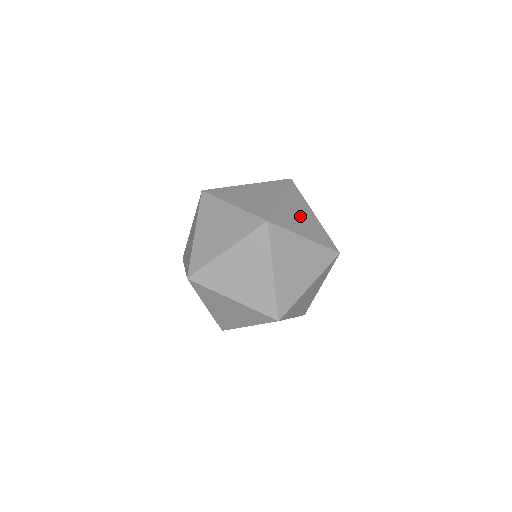
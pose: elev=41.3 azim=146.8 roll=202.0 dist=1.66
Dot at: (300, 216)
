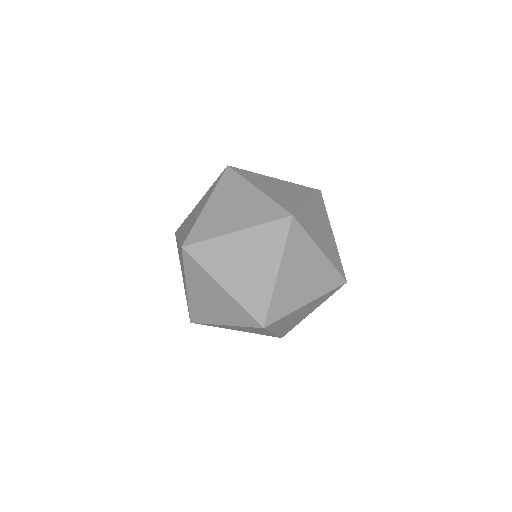
Dot at: (321, 228)
